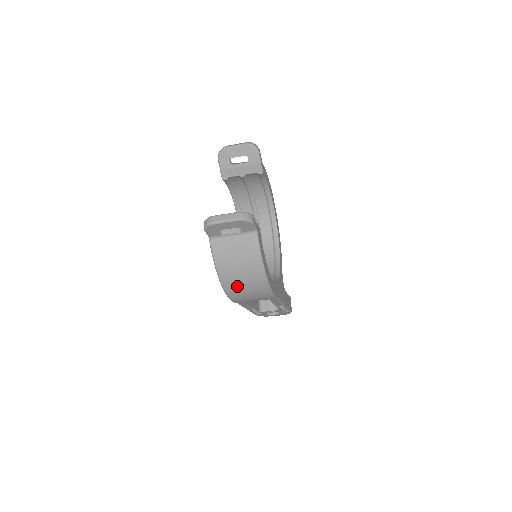
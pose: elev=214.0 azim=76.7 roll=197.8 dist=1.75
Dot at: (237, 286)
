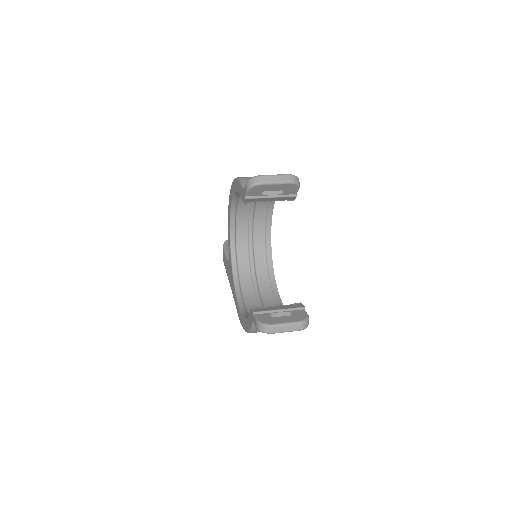
Dot at: occluded
